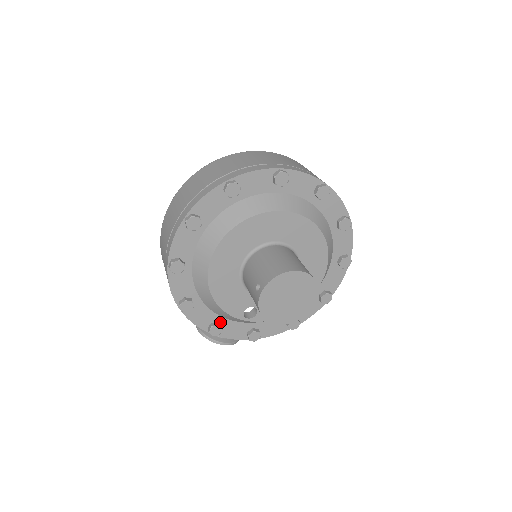
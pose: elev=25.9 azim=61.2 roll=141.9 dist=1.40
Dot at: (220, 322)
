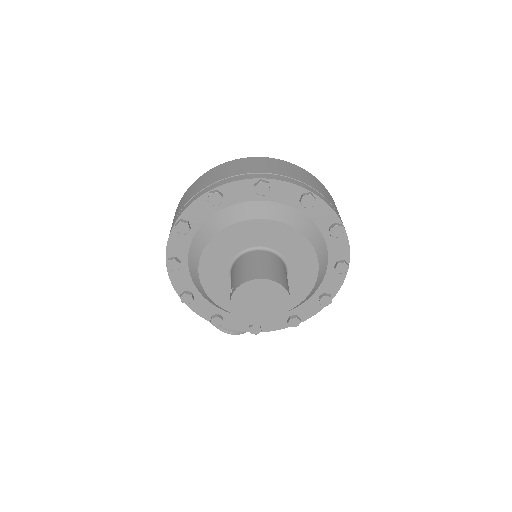
Dot at: (221, 314)
